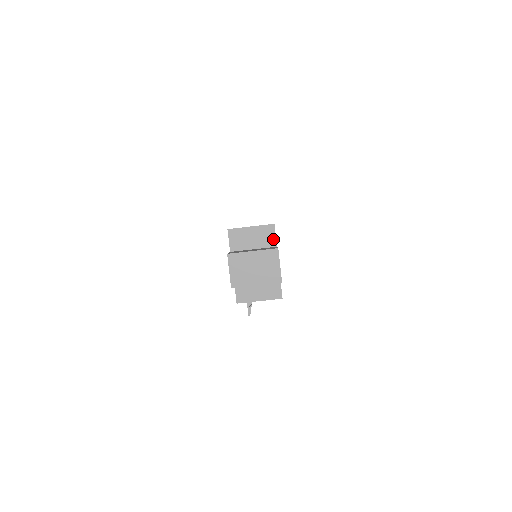
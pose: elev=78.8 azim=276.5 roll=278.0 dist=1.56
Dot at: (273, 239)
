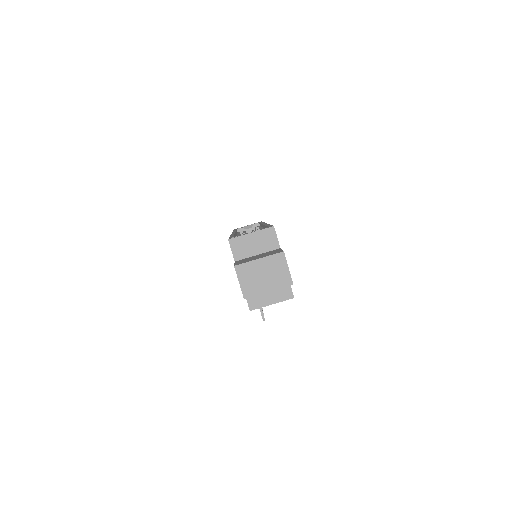
Dot at: (275, 241)
